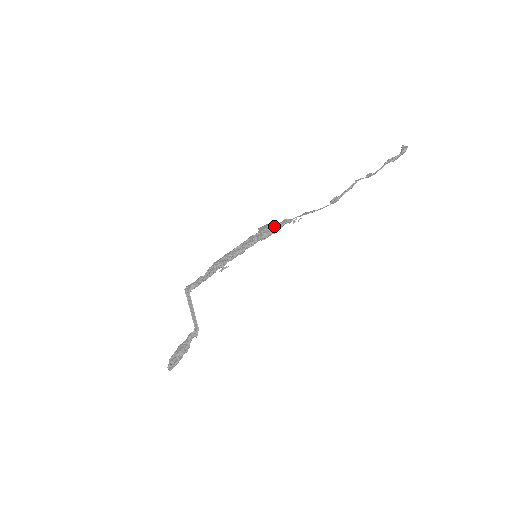
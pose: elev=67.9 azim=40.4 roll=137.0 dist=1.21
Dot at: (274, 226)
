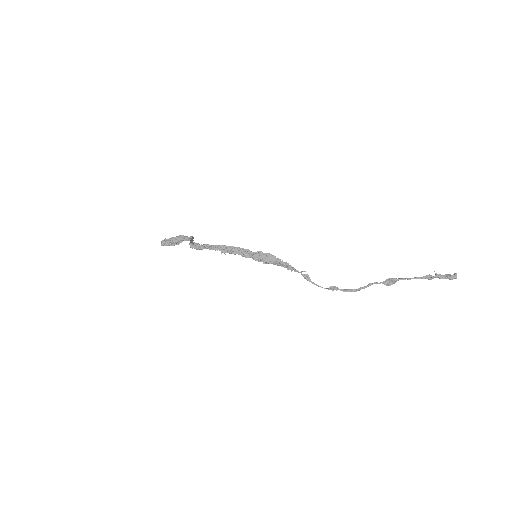
Dot at: (280, 263)
